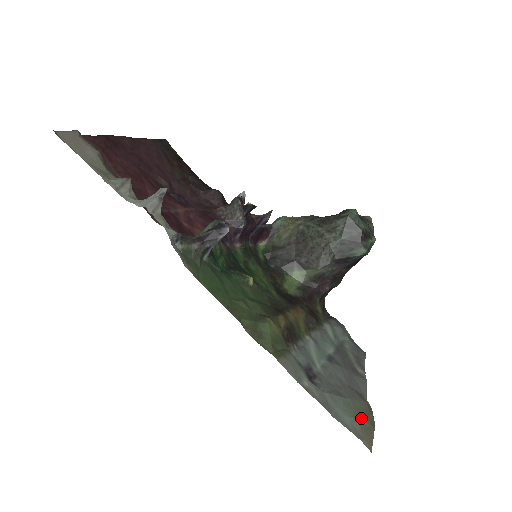
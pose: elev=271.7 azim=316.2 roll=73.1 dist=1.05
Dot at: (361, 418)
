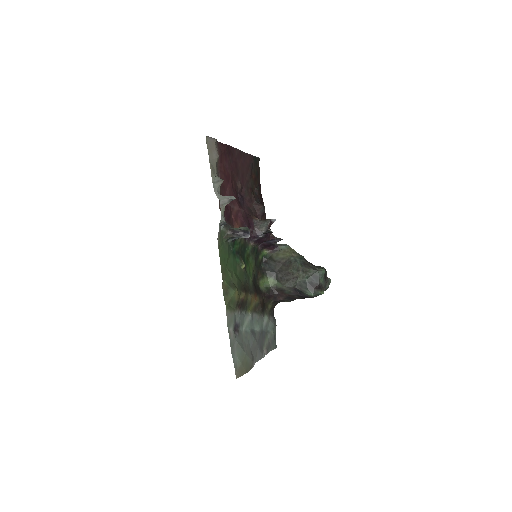
Dot at: (243, 364)
